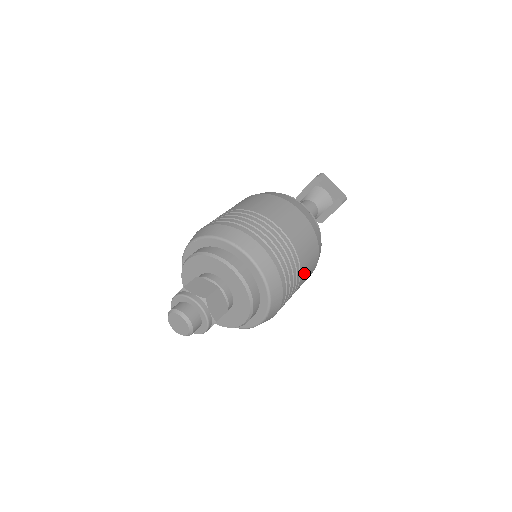
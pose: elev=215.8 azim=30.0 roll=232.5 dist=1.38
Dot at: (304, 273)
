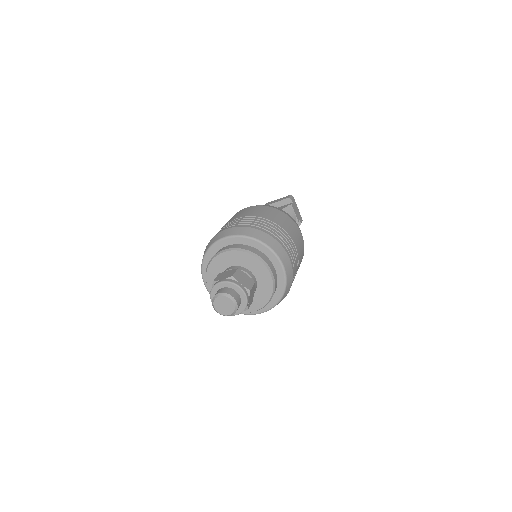
Dot at: occluded
